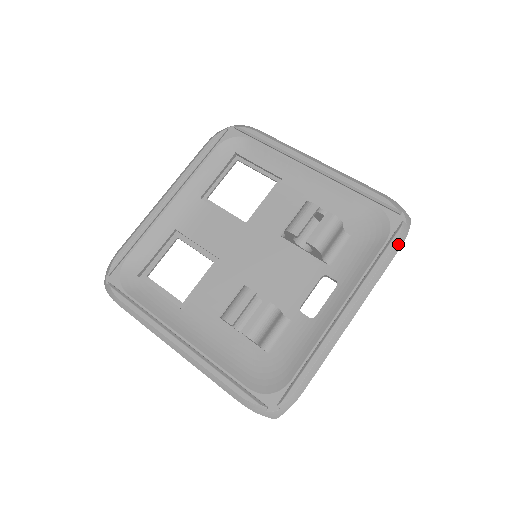
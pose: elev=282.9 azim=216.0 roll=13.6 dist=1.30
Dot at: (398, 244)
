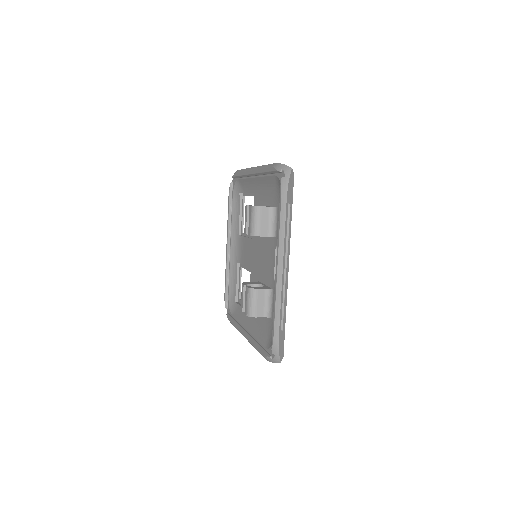
Dot at: (283, 197)
